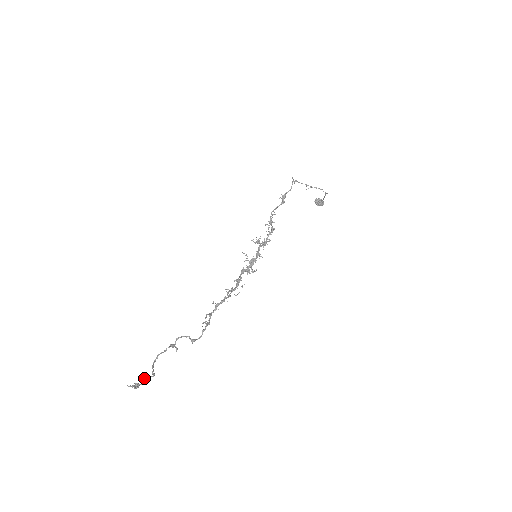
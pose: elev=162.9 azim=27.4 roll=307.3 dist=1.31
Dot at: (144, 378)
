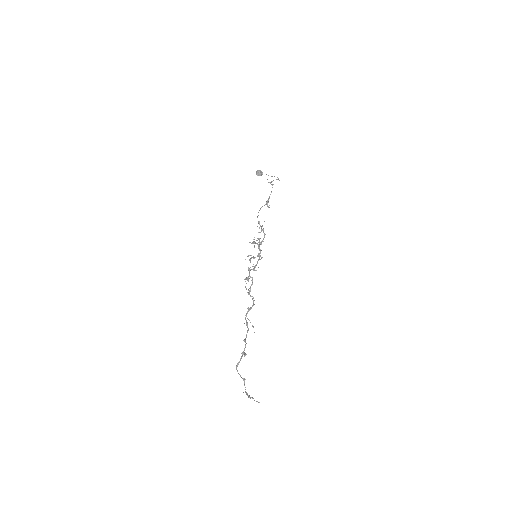
Dot at: occluded
